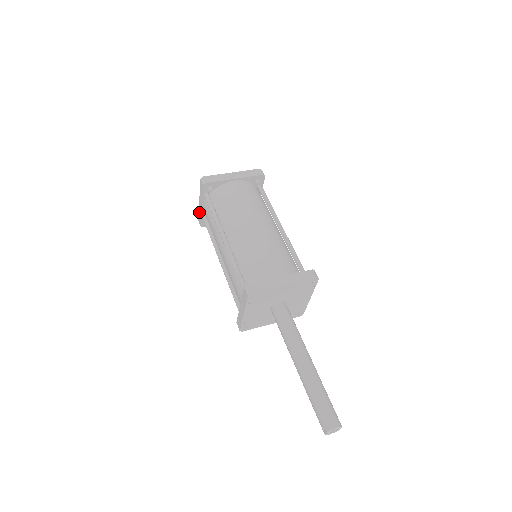
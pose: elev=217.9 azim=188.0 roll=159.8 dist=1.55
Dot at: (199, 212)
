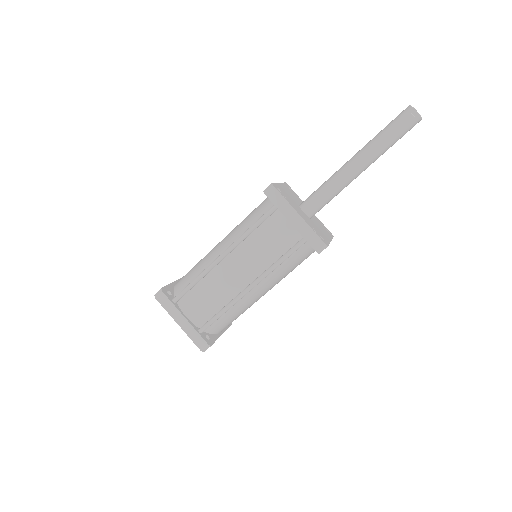
Dot at: (191, 336)
